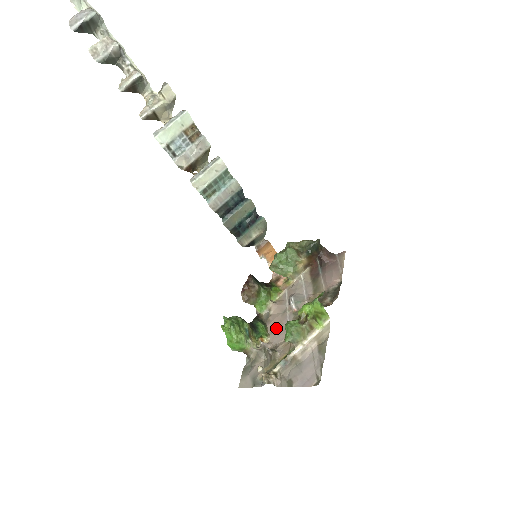
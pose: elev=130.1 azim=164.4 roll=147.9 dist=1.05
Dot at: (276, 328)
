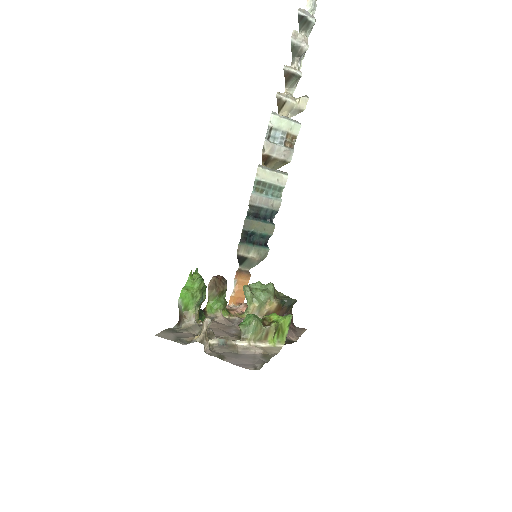
Dot at: (218, 328)
